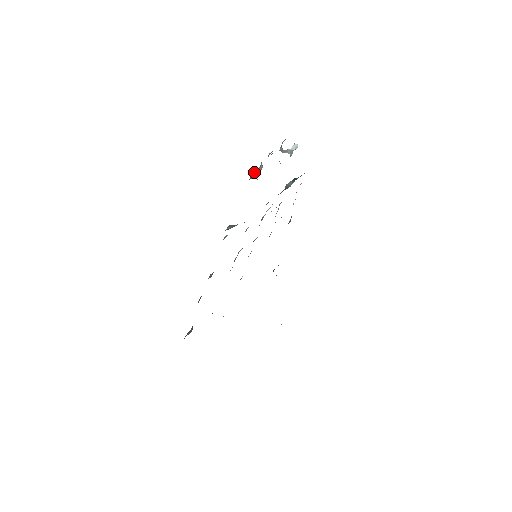
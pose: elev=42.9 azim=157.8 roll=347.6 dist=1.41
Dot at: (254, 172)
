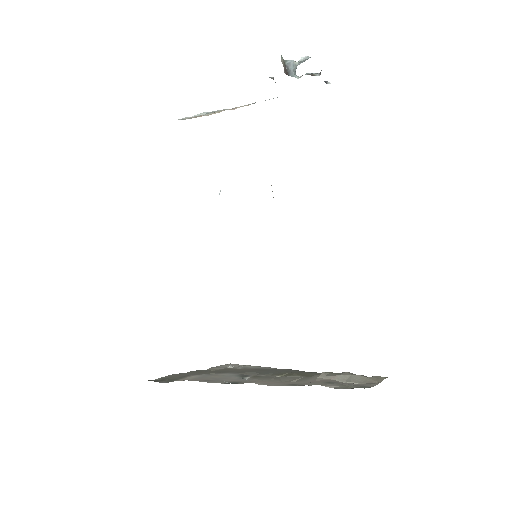
Dot at: occluded
